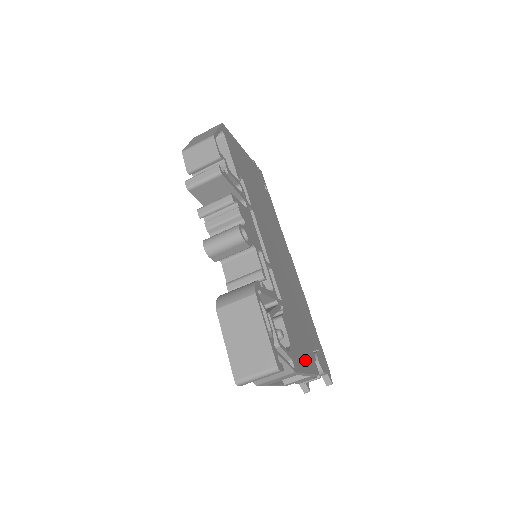
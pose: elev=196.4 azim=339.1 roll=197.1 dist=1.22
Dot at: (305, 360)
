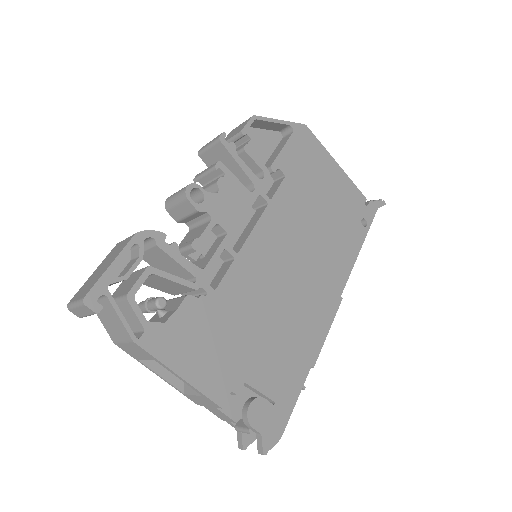
Dot at: (194, 364)
